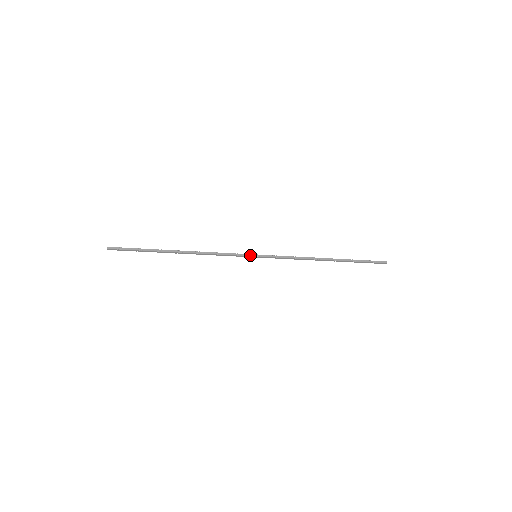
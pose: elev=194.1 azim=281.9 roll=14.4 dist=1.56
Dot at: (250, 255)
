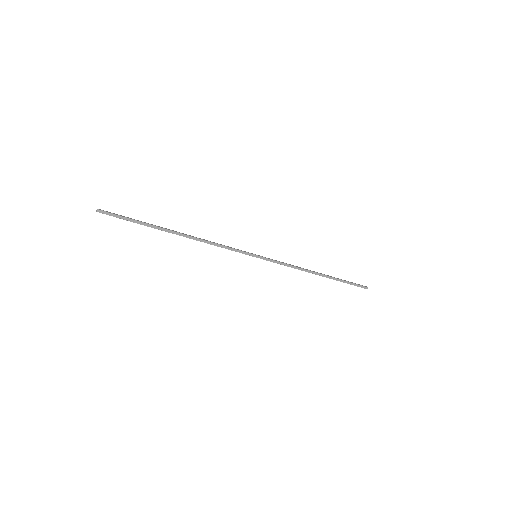
Dot at: (251, 255)
